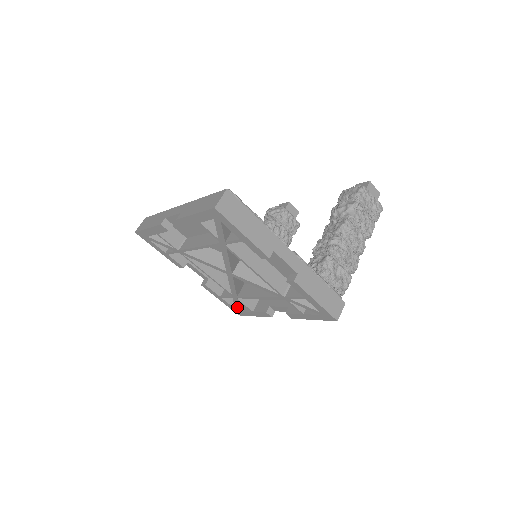
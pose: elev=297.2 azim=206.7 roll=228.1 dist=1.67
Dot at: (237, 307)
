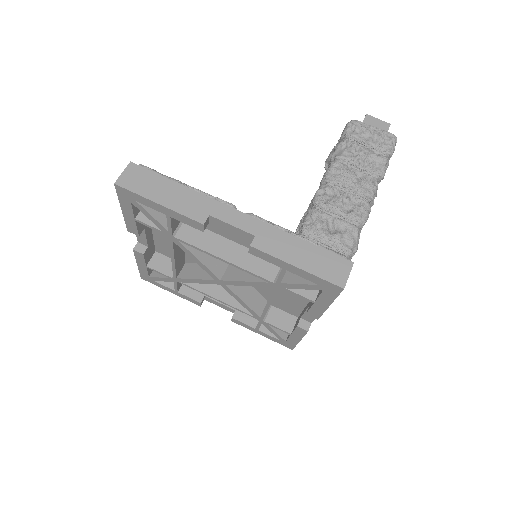
Dot at: (278, 336)
